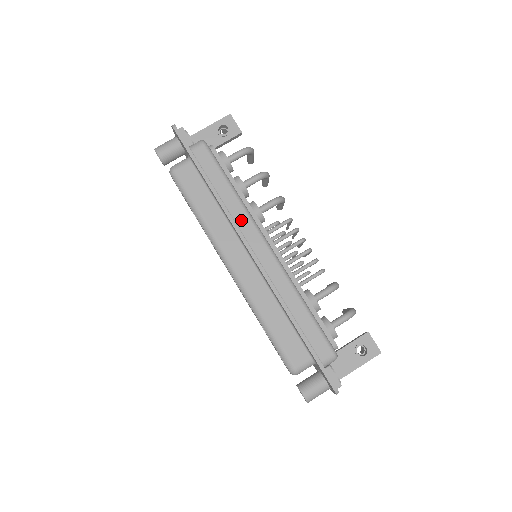
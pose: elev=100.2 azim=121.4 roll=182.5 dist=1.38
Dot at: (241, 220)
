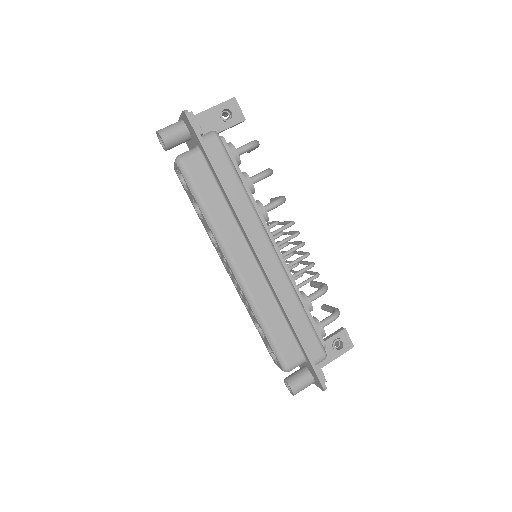
Dot at: (251, 223)
